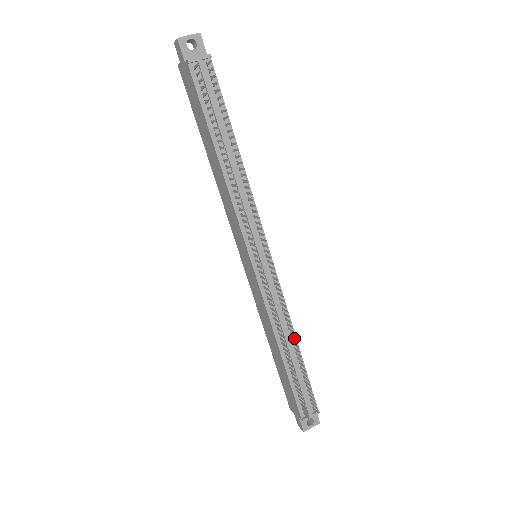
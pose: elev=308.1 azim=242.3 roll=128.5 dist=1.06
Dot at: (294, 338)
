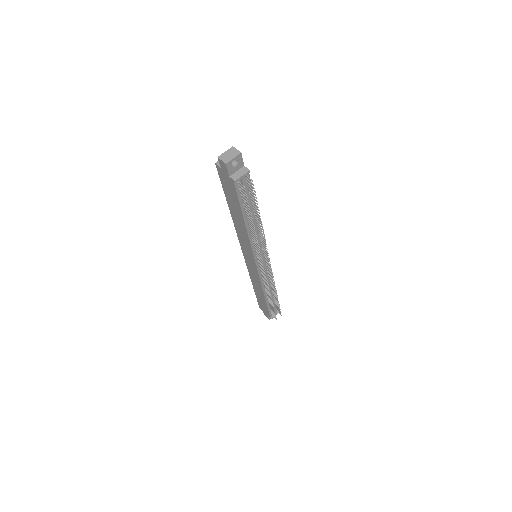
Dot at: occluded
